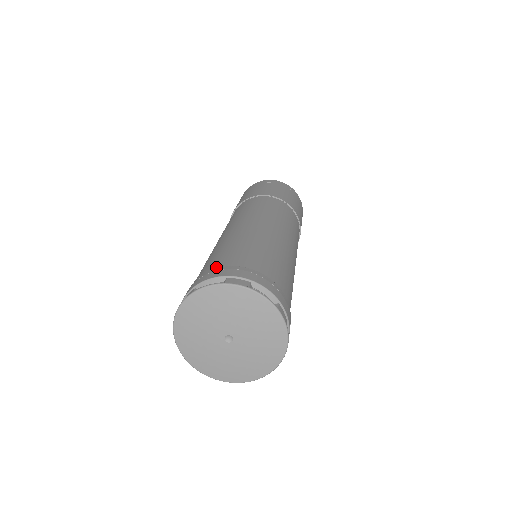
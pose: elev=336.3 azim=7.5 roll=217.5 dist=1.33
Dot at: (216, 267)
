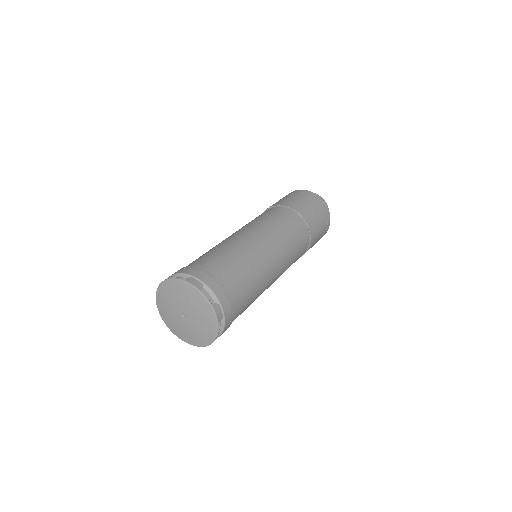
Dot at: occluded
